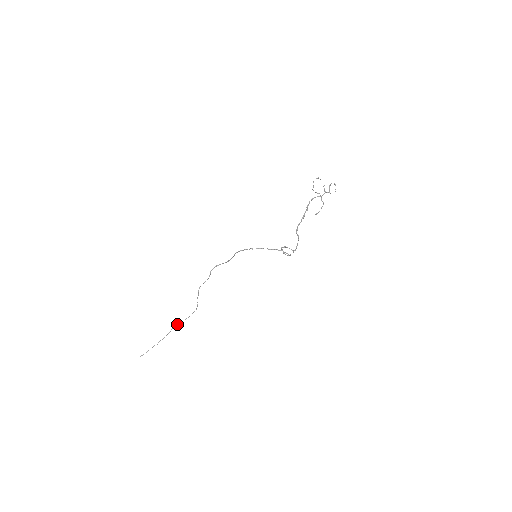
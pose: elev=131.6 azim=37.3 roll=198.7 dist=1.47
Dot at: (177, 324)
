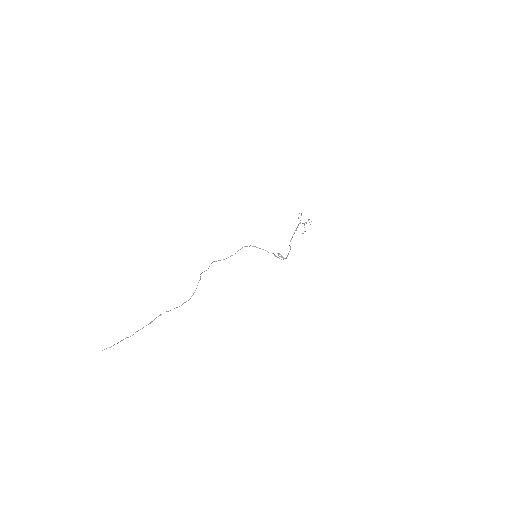
Dot at: occluded
